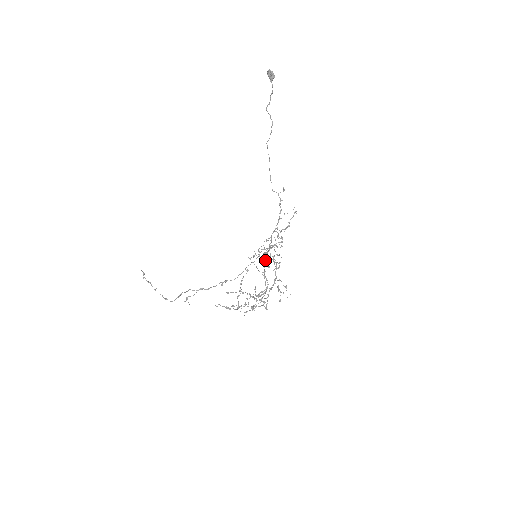
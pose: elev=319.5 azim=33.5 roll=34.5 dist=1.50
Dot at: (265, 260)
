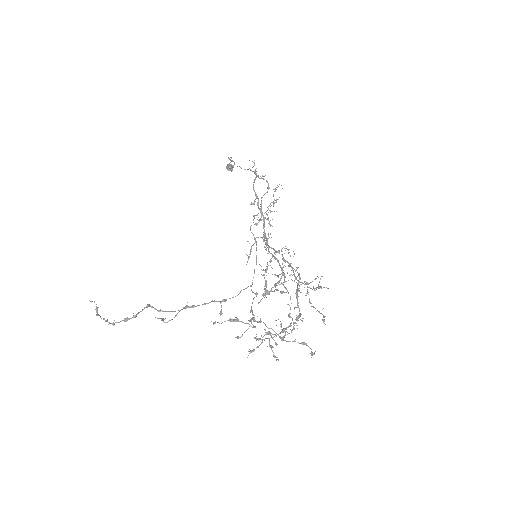
Dot at: (264, 237)
